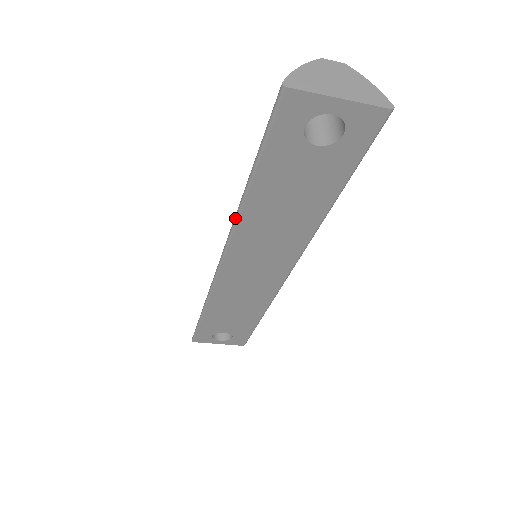
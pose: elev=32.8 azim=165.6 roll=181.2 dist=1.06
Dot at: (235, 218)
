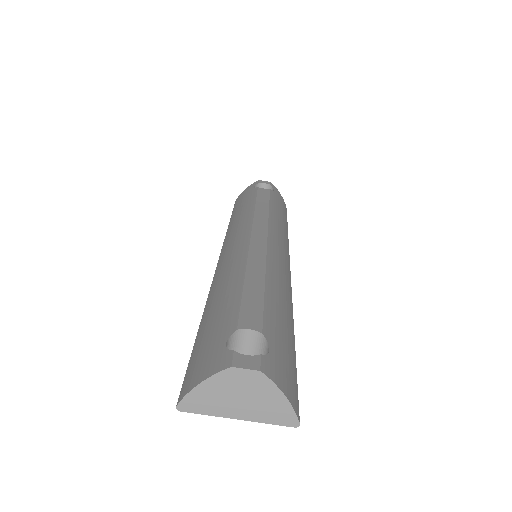
Dot at: occluded
